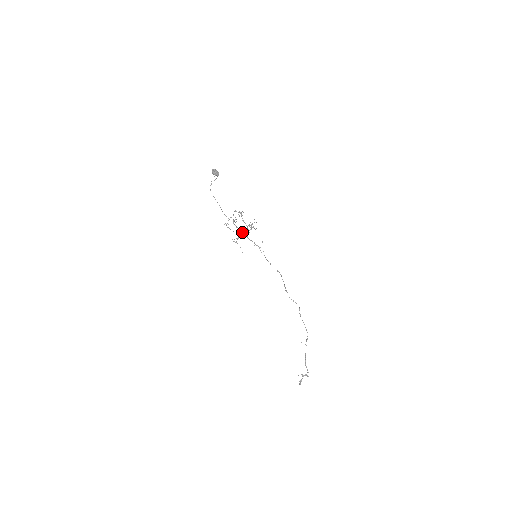
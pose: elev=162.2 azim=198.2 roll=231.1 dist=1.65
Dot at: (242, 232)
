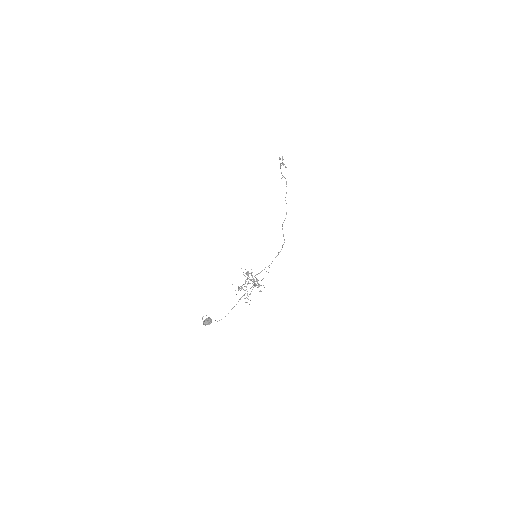
Dot at: occluded
